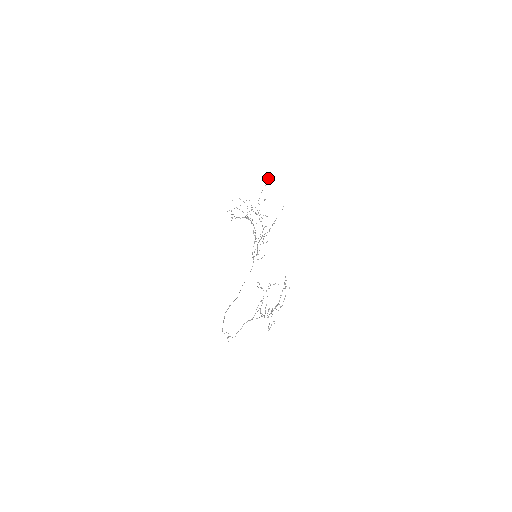
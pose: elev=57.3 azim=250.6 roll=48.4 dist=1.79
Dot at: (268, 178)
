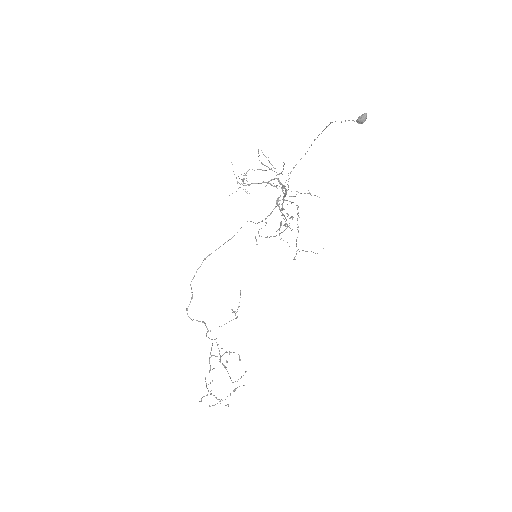
Dot at: (357, 121)
